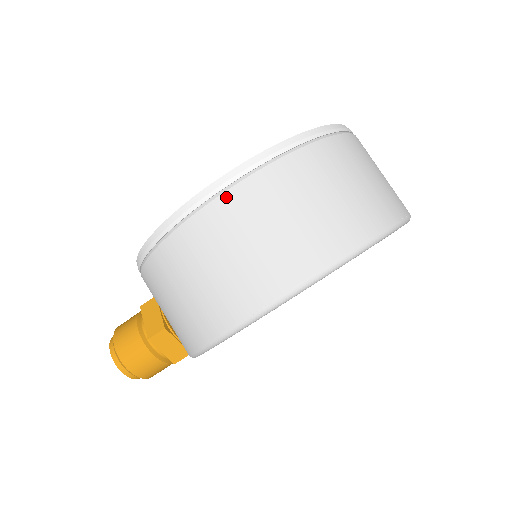
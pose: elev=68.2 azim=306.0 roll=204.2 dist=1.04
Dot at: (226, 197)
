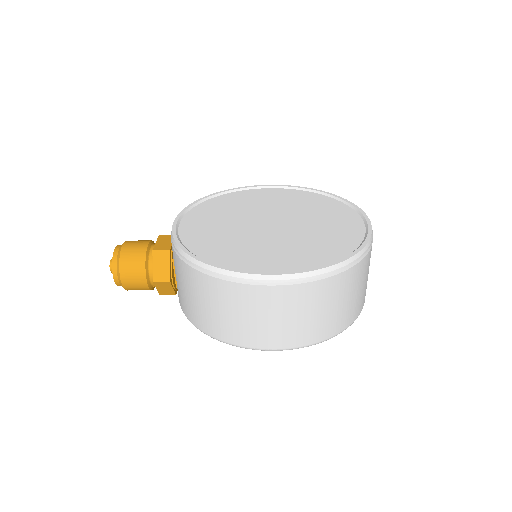
Dot at: (286, 288)
